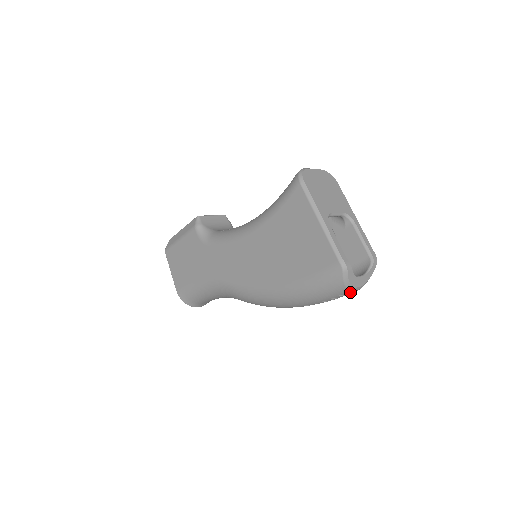
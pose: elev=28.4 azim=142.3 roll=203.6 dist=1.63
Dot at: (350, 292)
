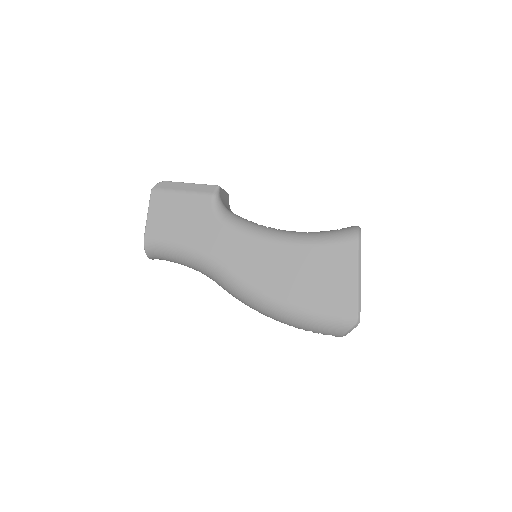
Dot at: (338, 336)
